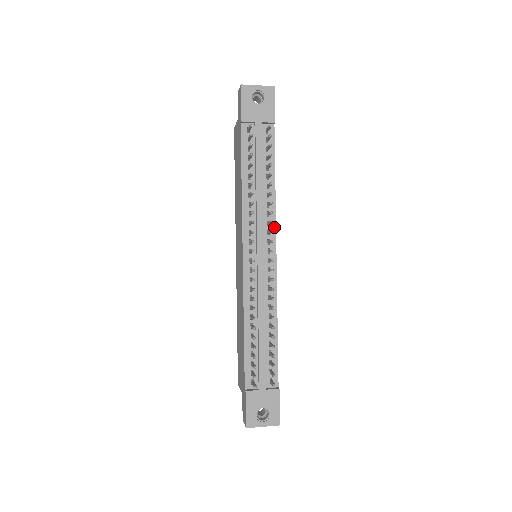
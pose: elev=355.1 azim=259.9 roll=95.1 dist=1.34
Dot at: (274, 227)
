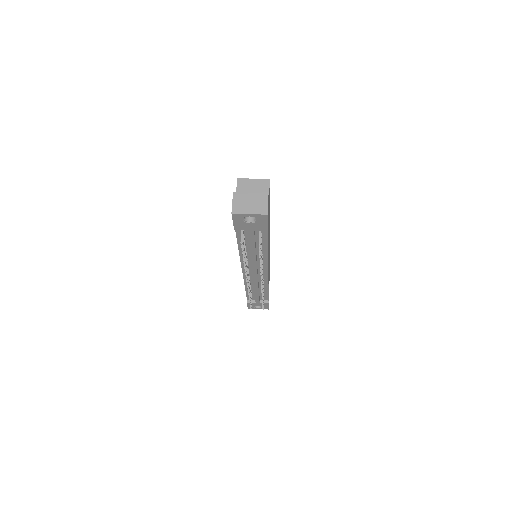
Dot at: (267, 264)
